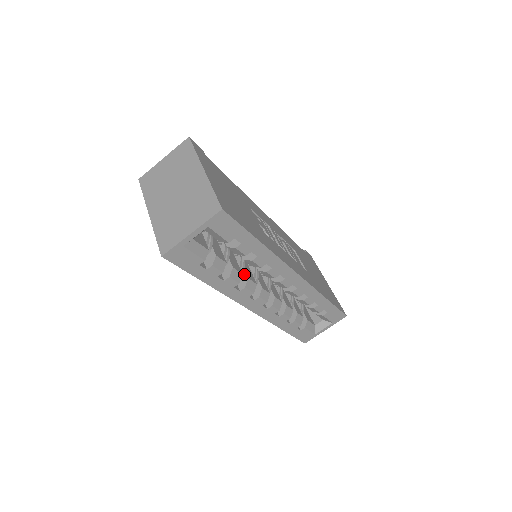
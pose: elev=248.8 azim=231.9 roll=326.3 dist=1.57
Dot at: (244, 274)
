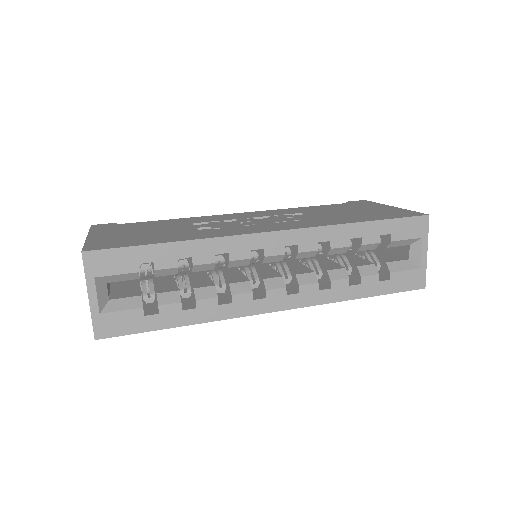
Dot at: (226, 284)
